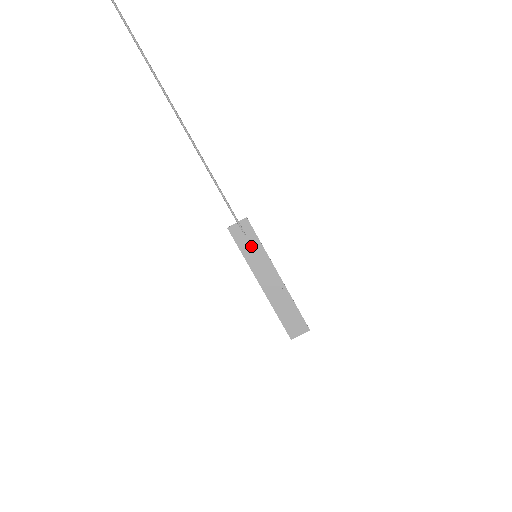
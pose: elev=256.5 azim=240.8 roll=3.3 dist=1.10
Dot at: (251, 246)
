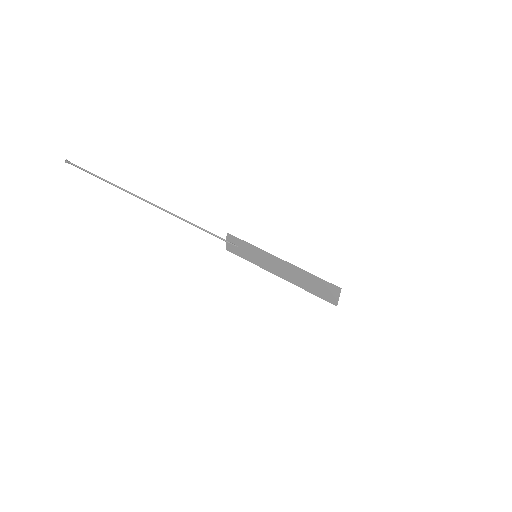
Dot at: (247, 251)
